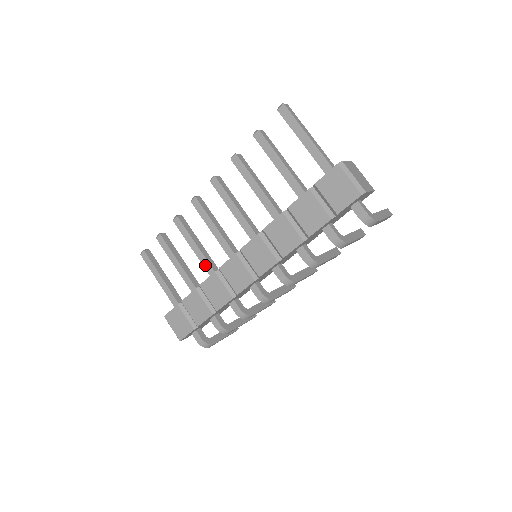
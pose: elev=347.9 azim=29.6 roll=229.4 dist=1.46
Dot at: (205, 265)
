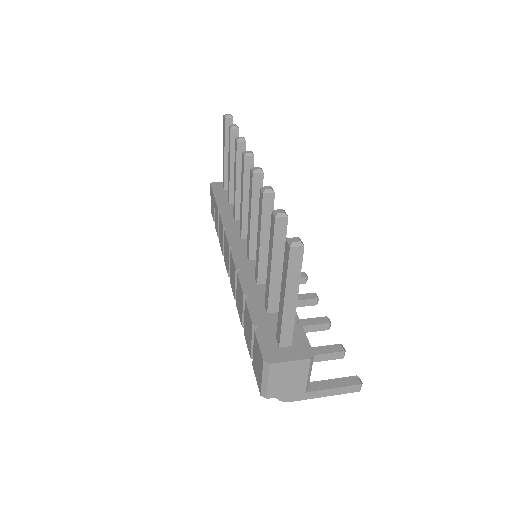
Dot at: (234, 203)
